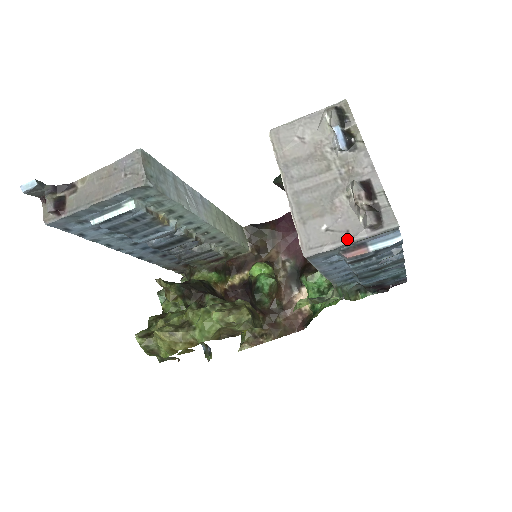
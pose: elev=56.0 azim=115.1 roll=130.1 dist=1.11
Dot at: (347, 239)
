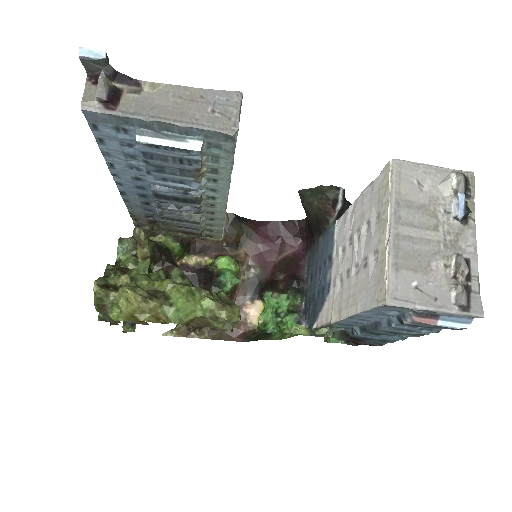
Dot at: (434, 306)
